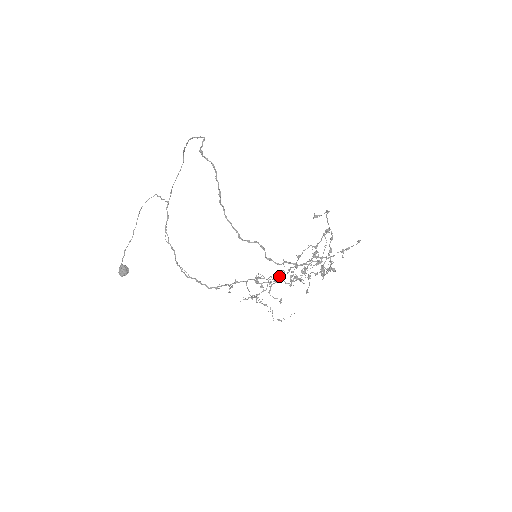
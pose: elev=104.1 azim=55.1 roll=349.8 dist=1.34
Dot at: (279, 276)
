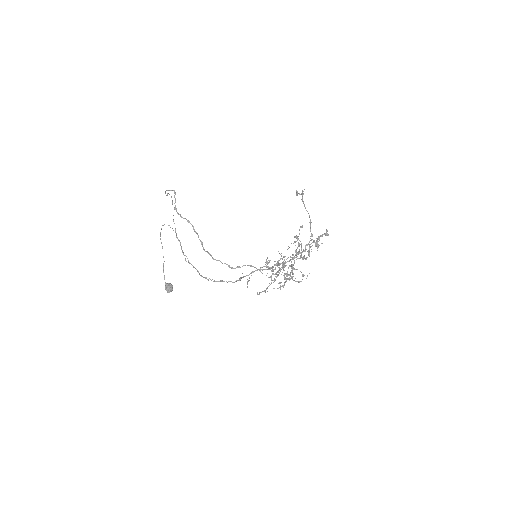
Dot at: (276, 273)
